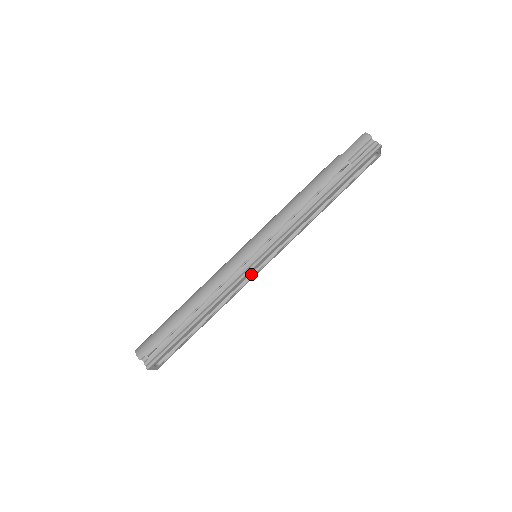
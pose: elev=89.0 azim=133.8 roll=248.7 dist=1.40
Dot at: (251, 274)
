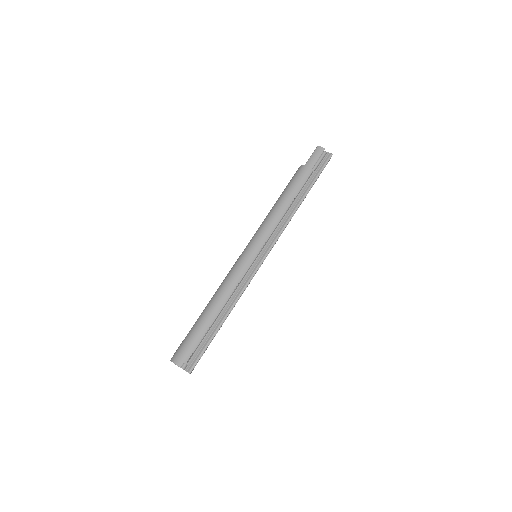
Dot at: occluded
